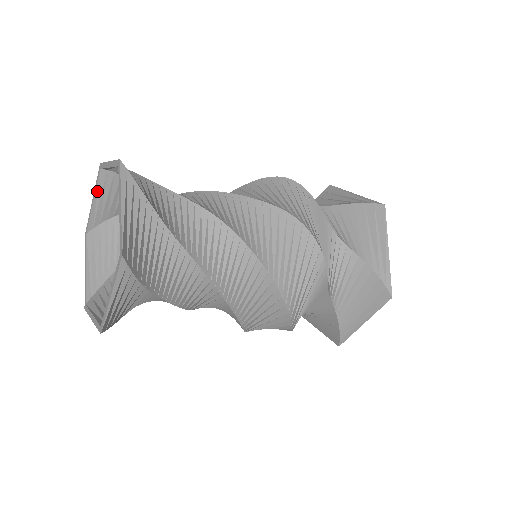
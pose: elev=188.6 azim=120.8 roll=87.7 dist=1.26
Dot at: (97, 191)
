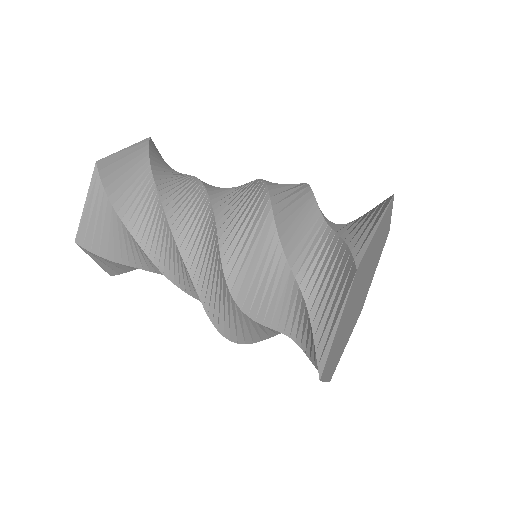
Dot at: (117, 158)
